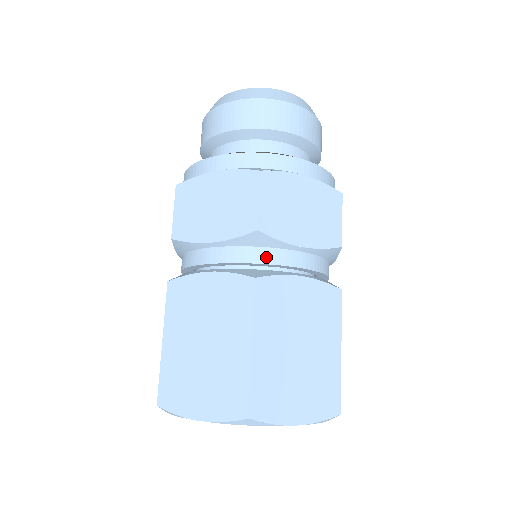
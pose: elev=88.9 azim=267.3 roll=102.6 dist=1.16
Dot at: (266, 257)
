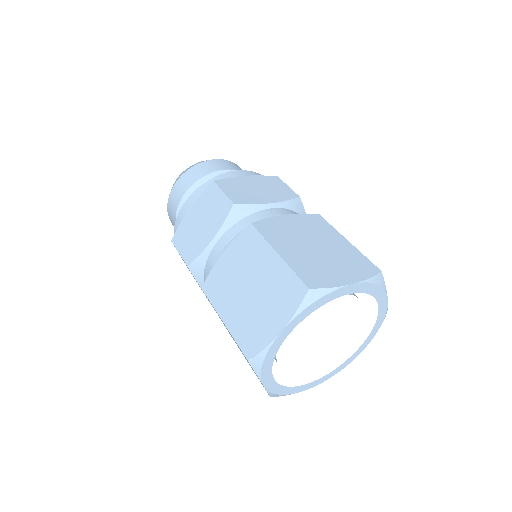
Dot at: (252, 220)
